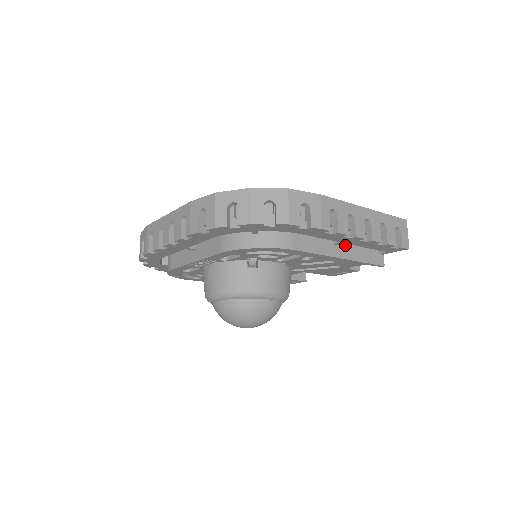
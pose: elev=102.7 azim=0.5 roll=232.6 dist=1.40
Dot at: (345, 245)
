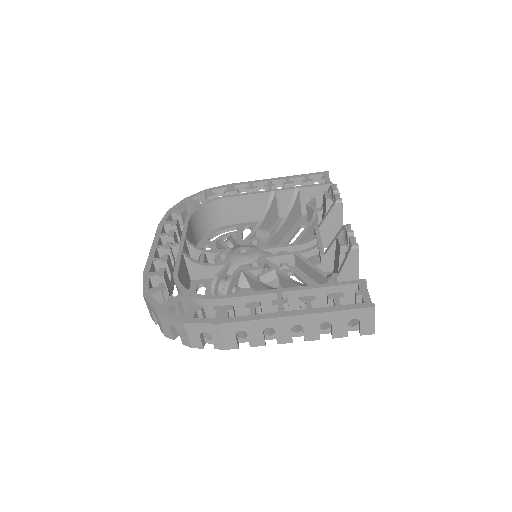
Dot at: occluded
